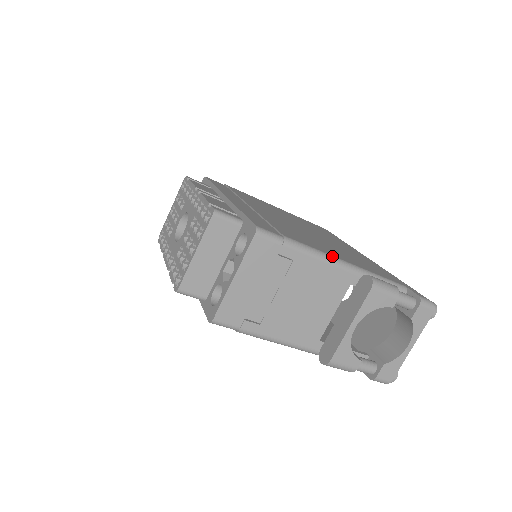
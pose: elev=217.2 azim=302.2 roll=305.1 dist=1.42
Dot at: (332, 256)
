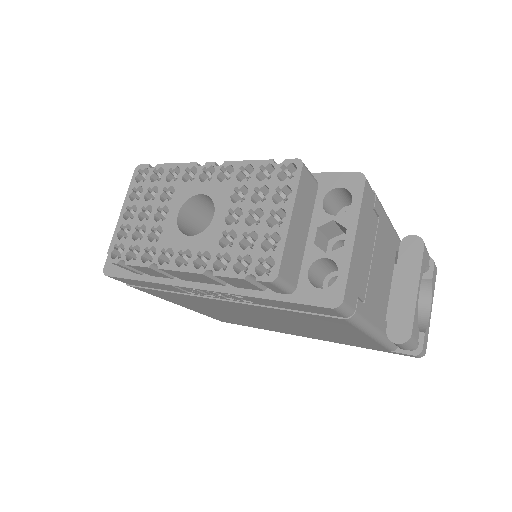
Dot at: occluded
